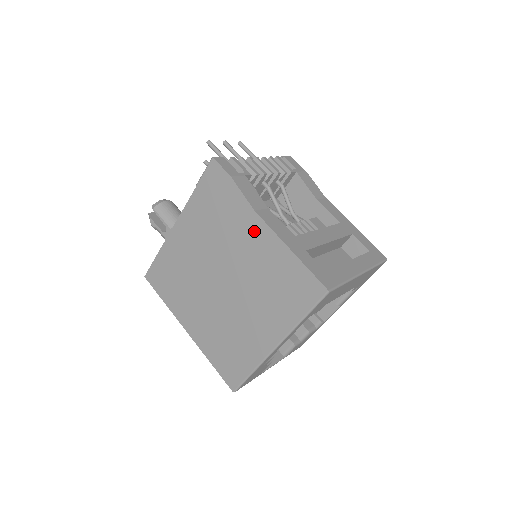
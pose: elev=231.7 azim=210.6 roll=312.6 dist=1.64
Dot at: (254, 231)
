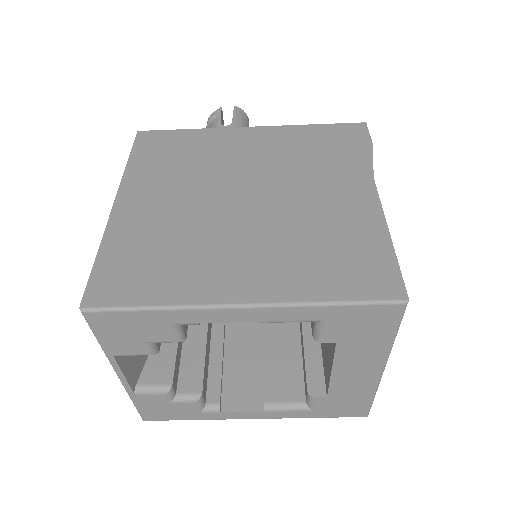
Dot at: (353, 190)
